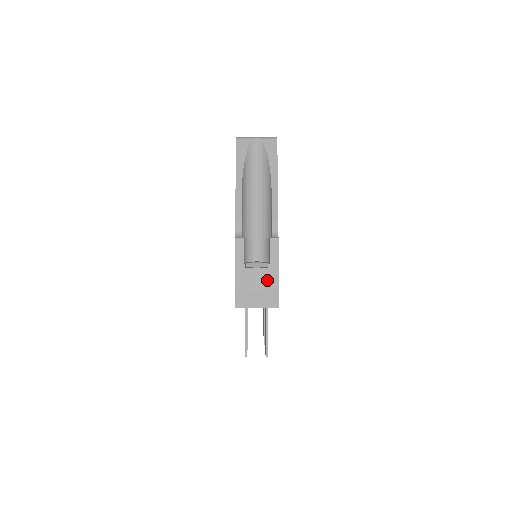
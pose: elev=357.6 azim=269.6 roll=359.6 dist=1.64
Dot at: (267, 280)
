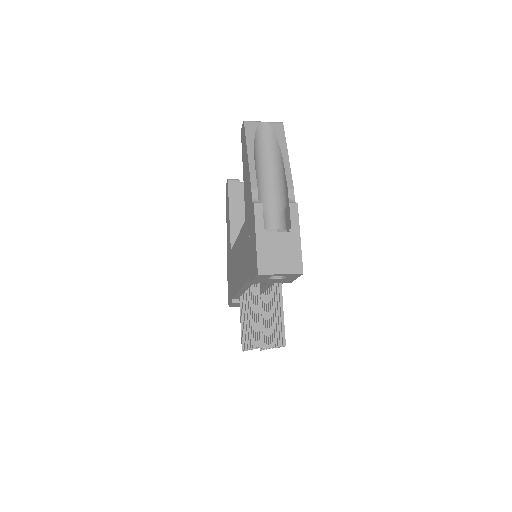
Dot at: (289, 245)
